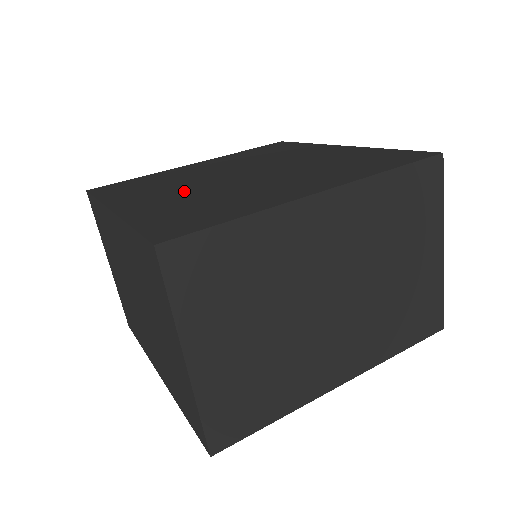
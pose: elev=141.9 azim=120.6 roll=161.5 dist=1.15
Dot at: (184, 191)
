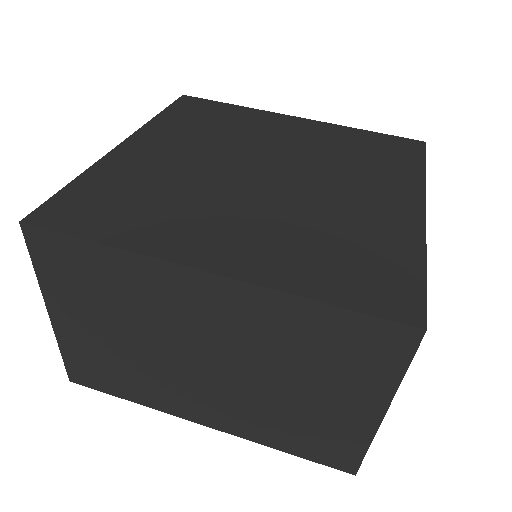
Dot at: (189, 161)
